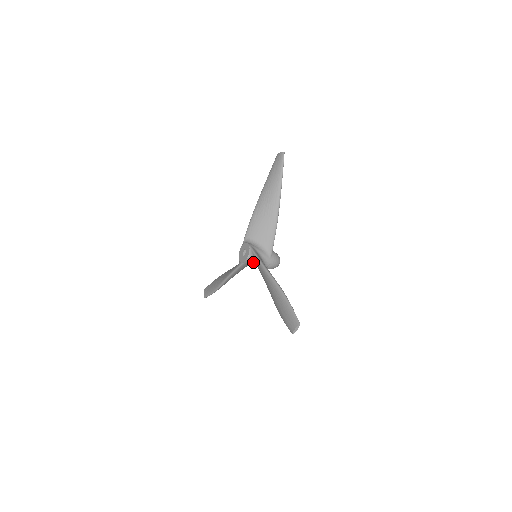
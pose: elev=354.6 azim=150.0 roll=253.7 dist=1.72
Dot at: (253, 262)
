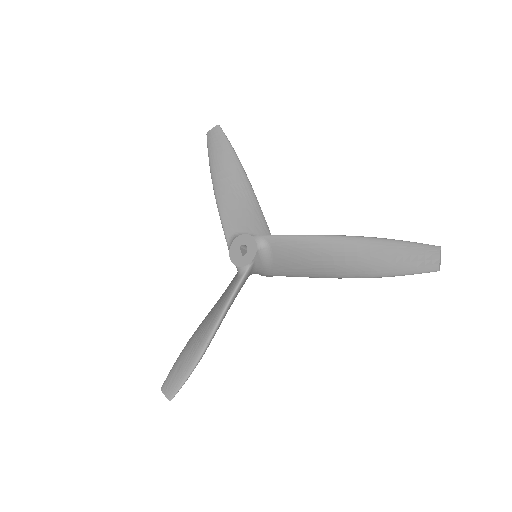
Dot at: (265, 256)
